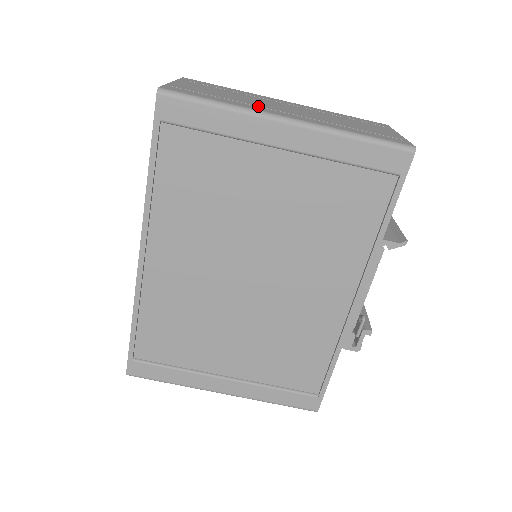
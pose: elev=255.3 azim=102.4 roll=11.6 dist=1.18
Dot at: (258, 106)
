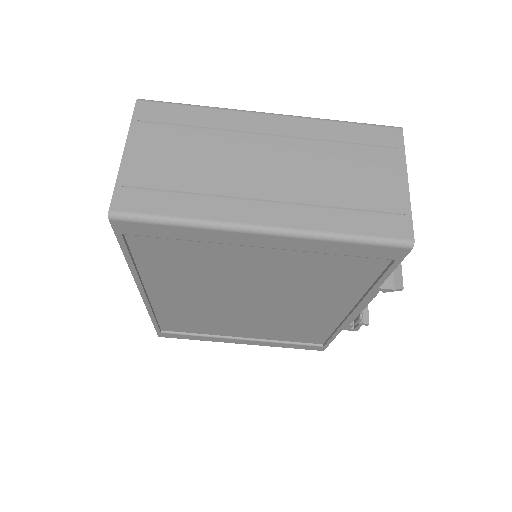
Dot at: (228, 196)
